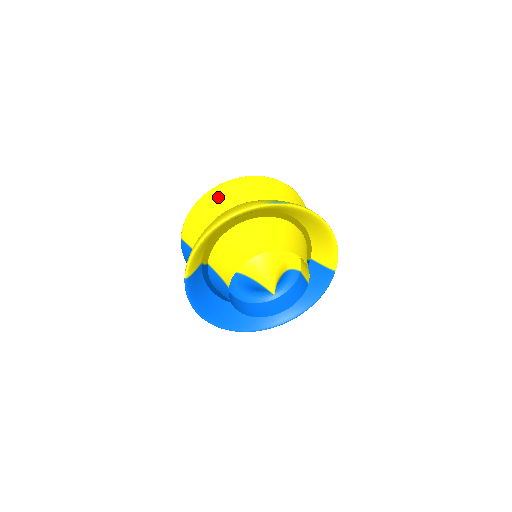
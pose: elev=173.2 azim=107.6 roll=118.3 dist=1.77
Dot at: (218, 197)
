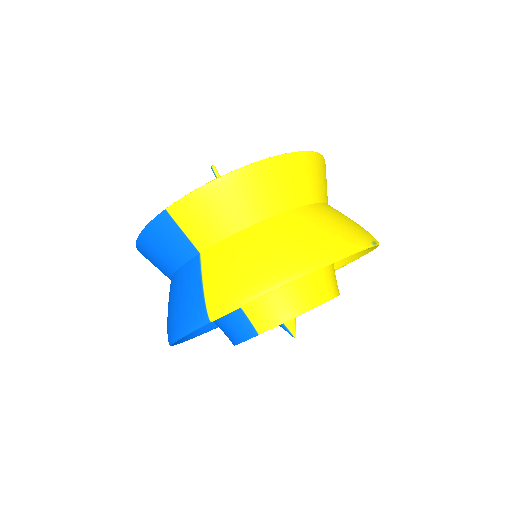
Dot at: (275, 181)
